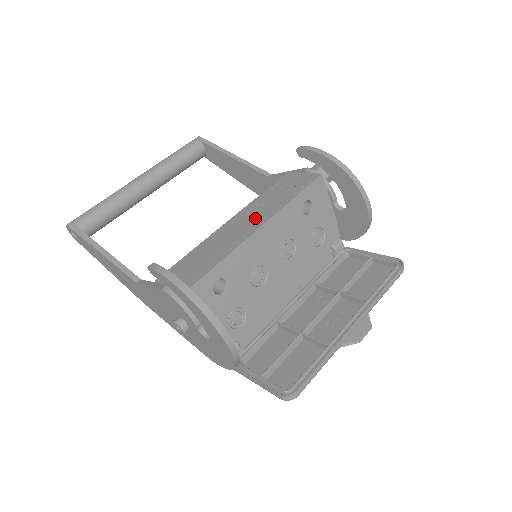
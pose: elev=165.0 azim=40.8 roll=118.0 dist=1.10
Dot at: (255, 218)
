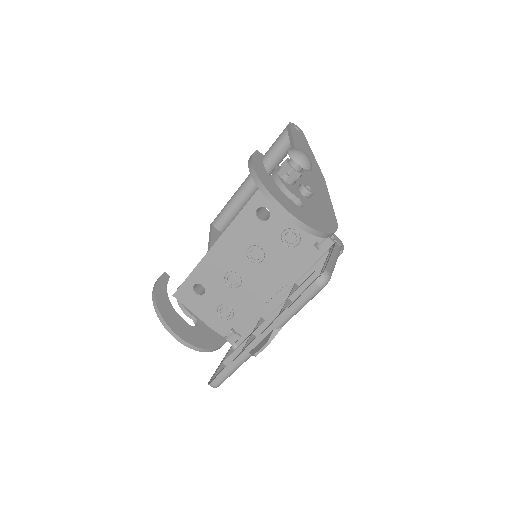
Dot at: occluded
